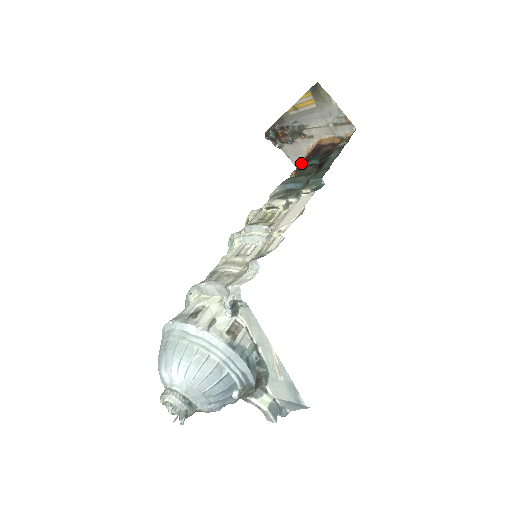
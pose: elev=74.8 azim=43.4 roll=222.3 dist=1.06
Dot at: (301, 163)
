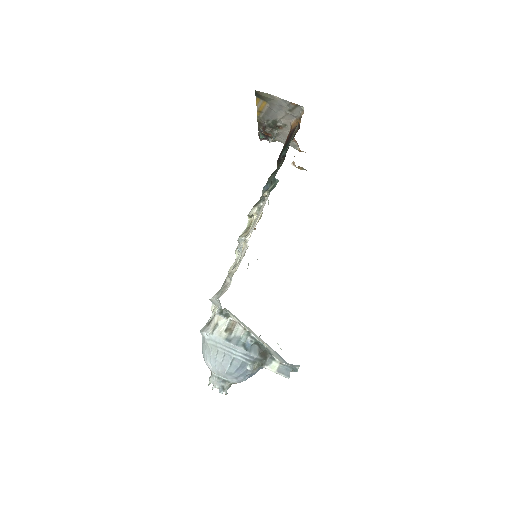
Dot at: occluded
